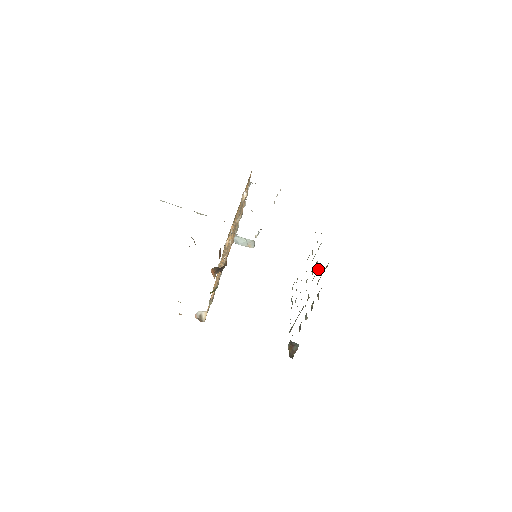
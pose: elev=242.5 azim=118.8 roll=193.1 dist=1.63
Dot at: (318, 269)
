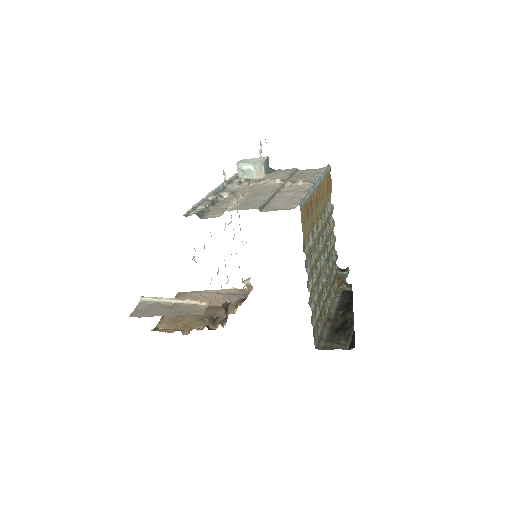
Dot at: (315, 287)
